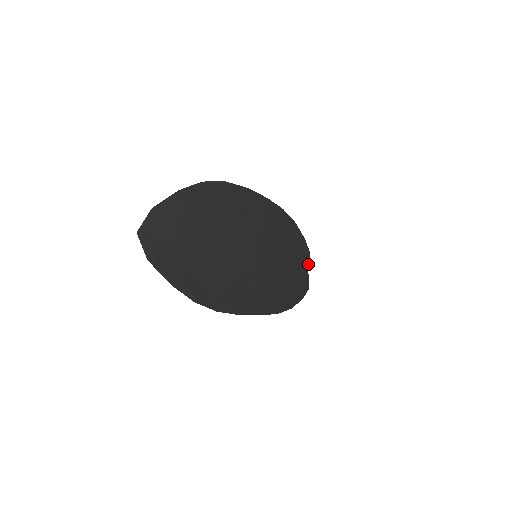
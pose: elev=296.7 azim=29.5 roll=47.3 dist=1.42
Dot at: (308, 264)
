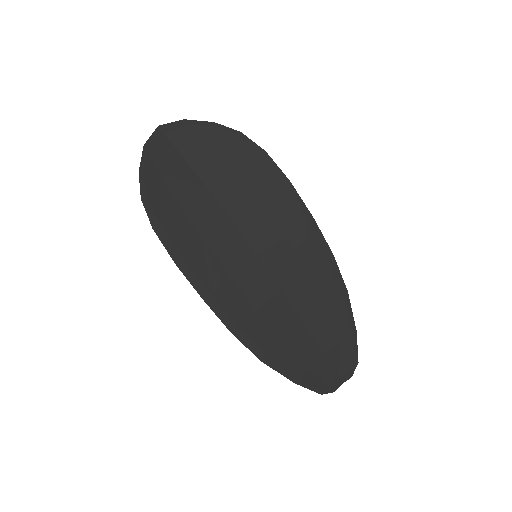
Dot at: (347, 373)
